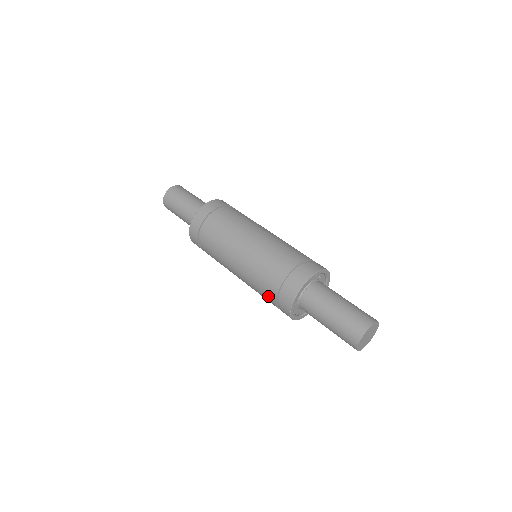
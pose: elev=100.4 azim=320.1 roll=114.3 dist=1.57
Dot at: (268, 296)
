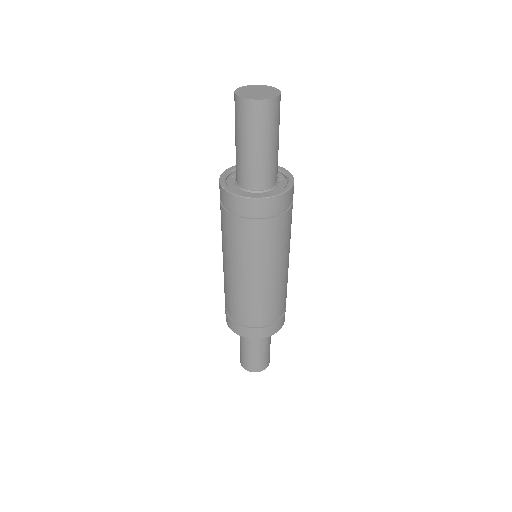
Dot at: (227, 303)
